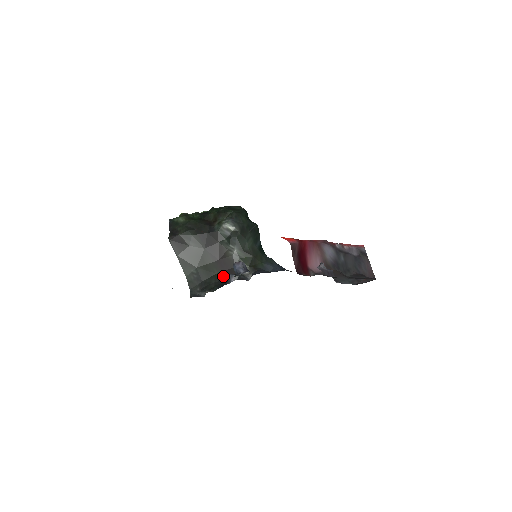
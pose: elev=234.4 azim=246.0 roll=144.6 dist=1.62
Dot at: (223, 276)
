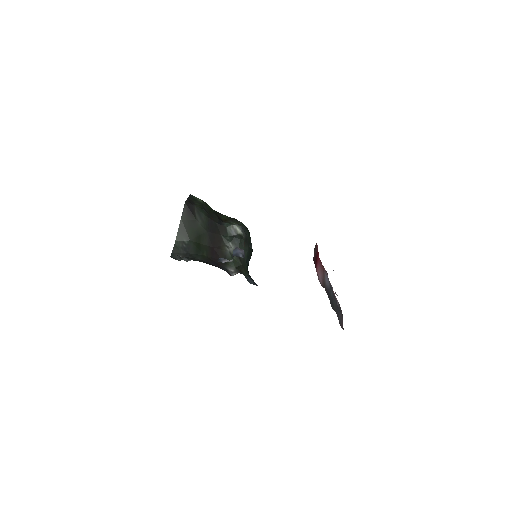
Dot at: (210, 260)
